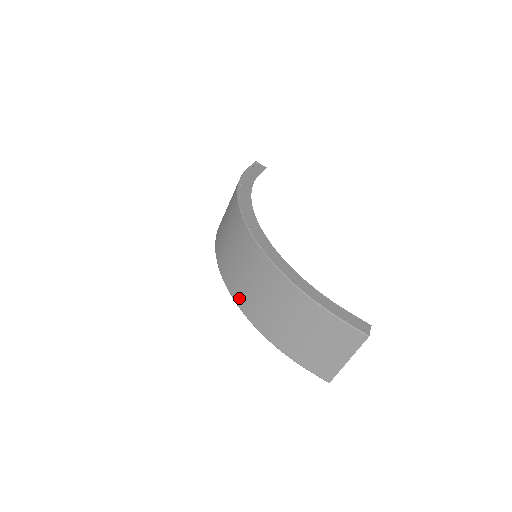
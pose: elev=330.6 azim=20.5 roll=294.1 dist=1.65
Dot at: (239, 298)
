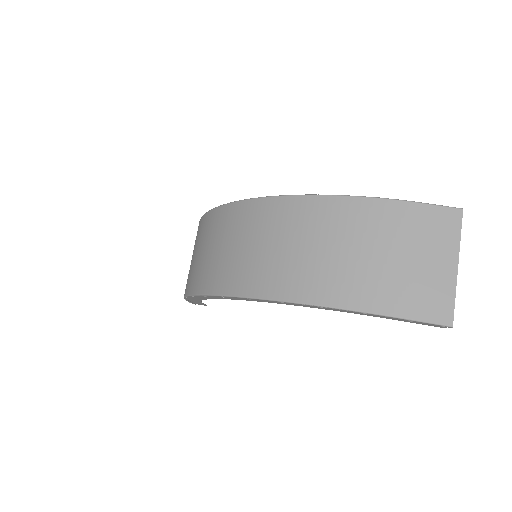
Dot at: (258, 285)
